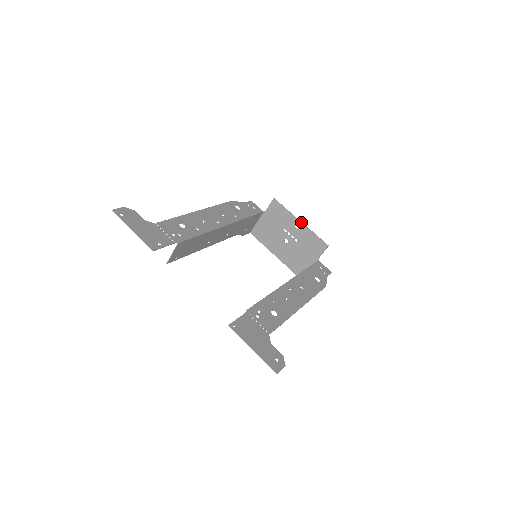
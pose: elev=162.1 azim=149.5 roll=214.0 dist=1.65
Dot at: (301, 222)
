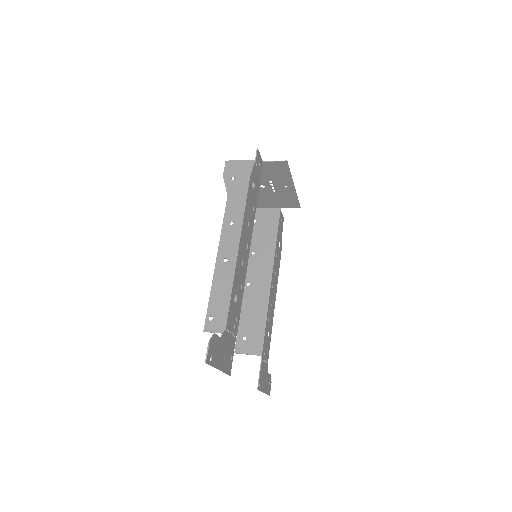
Dot at: (294, 187)
